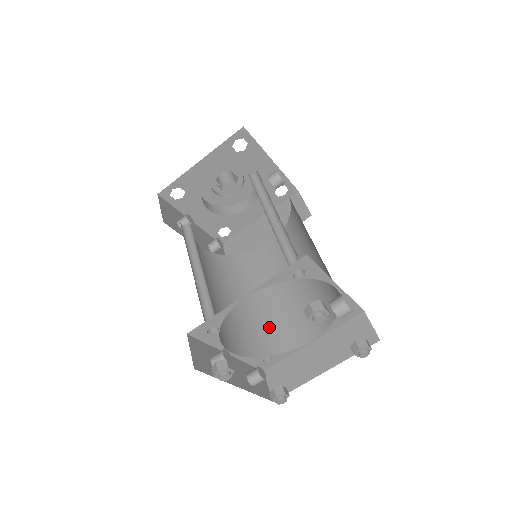
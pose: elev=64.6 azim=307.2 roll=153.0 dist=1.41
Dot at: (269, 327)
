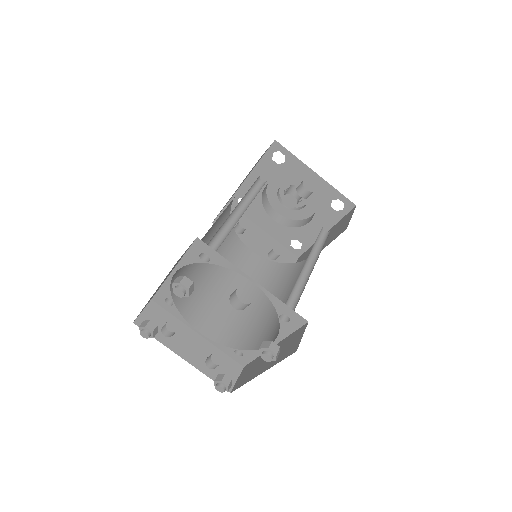
Dot at: (258, 326)
